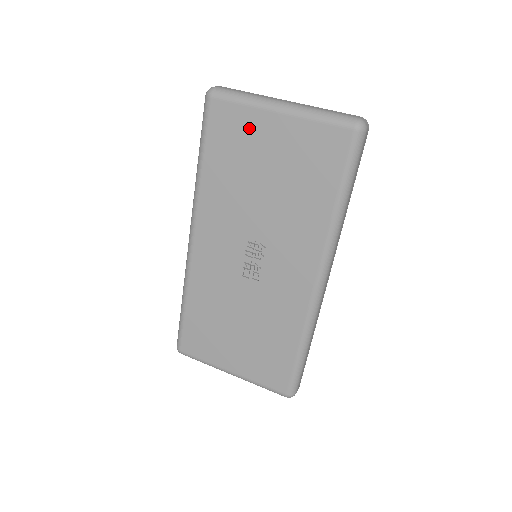
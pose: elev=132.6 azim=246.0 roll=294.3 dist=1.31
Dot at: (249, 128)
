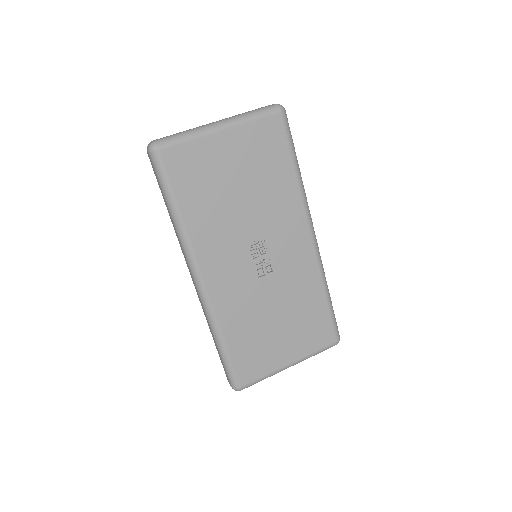
Dot at: (205, 156)
